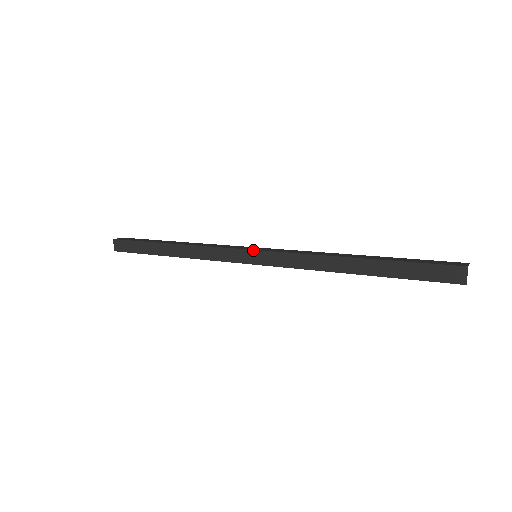
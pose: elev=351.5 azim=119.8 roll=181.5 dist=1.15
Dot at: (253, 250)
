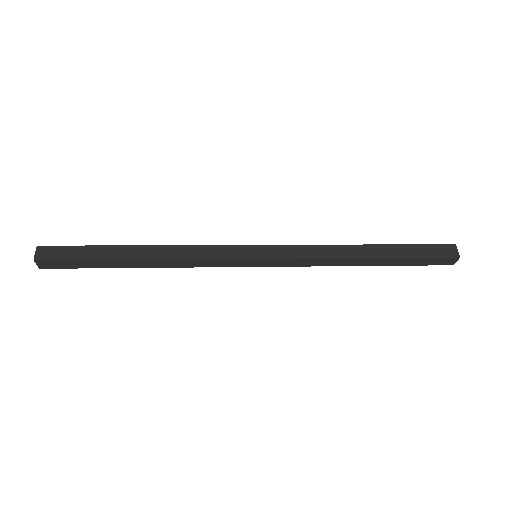
Dot at: (257, 245)
